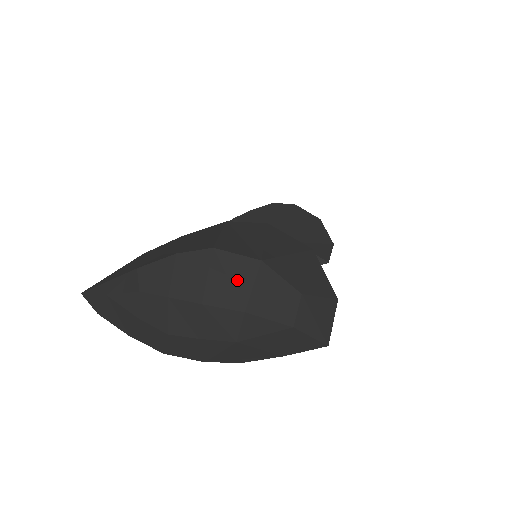
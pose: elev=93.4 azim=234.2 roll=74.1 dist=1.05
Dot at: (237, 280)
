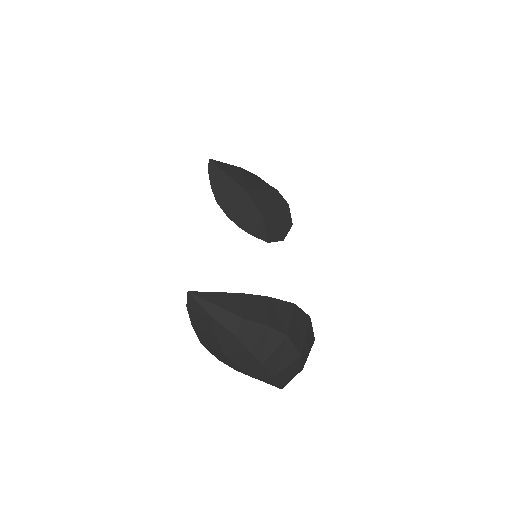
Dot at: (284, 359)
